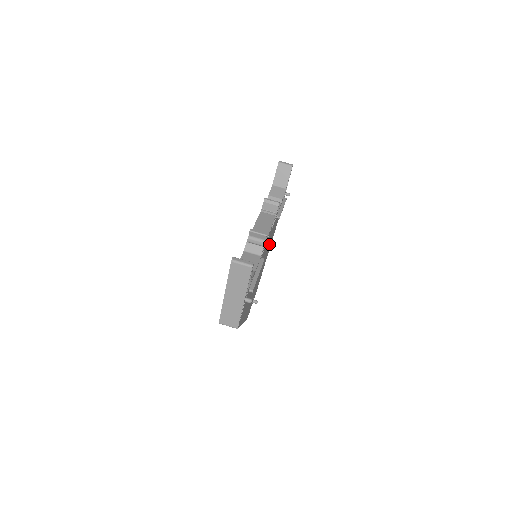
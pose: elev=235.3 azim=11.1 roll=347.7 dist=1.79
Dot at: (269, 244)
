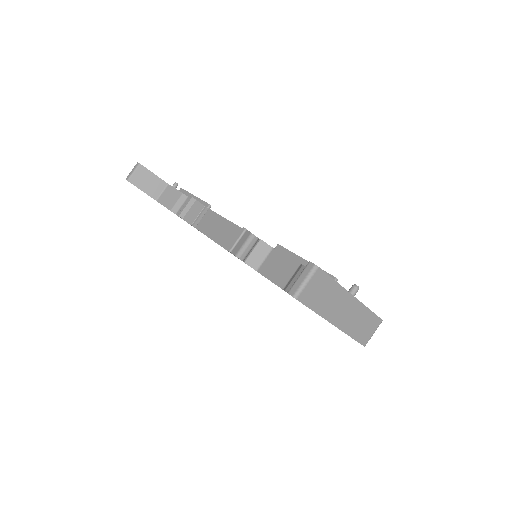
Dot at: occluded
